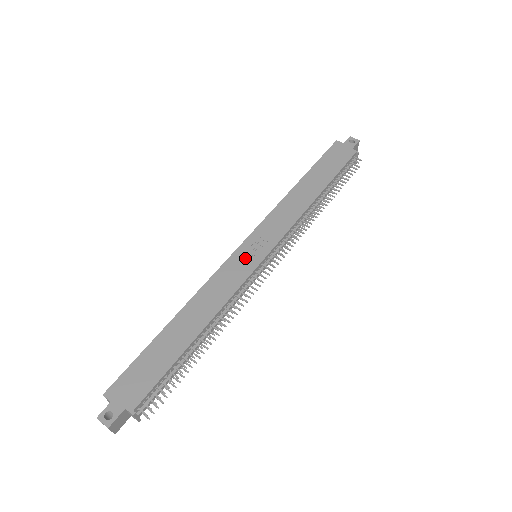
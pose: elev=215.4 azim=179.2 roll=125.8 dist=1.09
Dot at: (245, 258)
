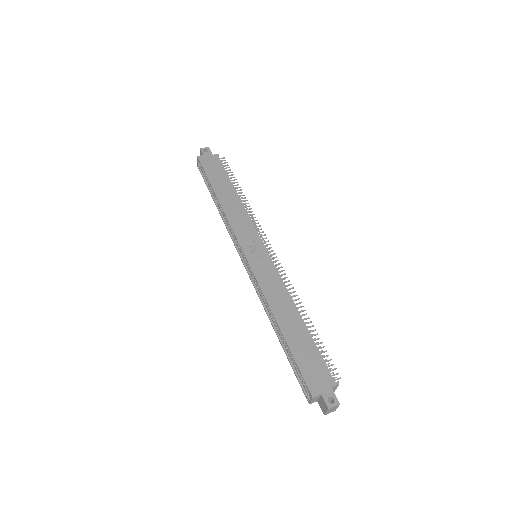
Dot at: (258, 260)
